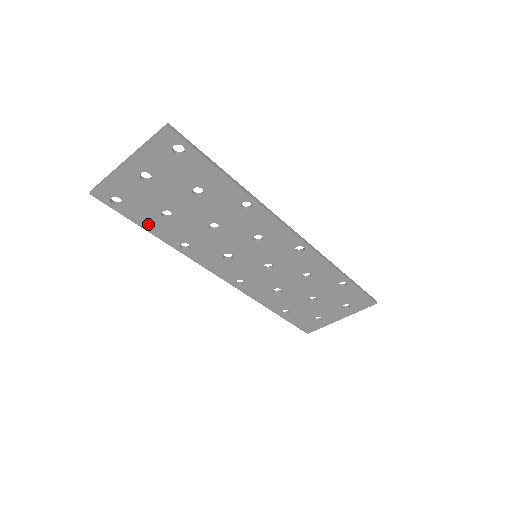
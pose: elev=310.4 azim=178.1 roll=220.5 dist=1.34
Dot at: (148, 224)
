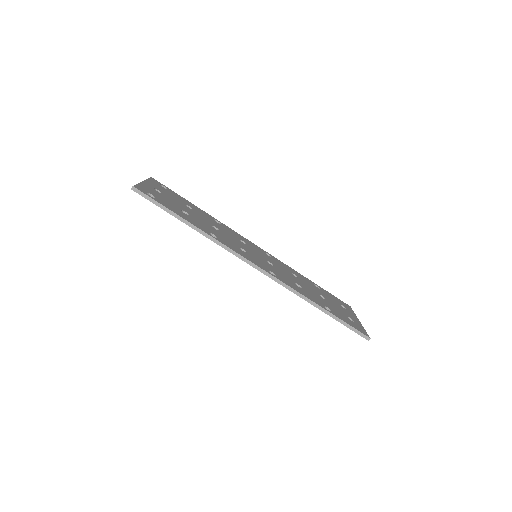
Dot at: occluded
